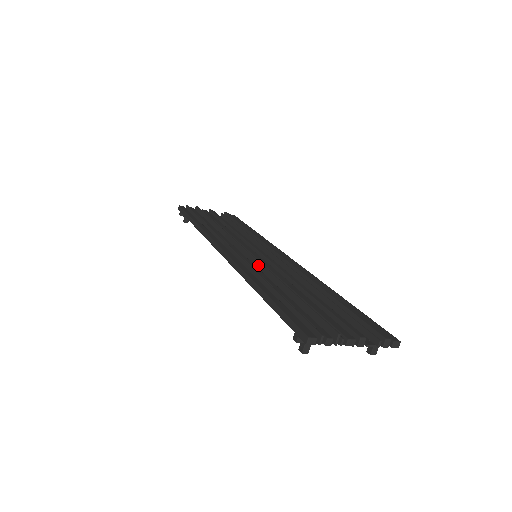
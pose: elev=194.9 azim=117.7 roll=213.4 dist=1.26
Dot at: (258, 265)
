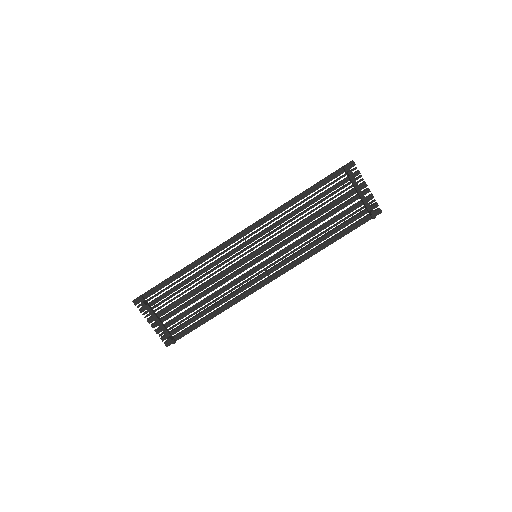
Dot at: (274, 229)
